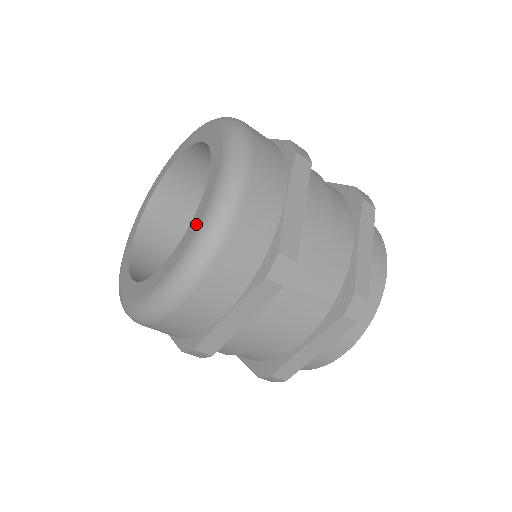
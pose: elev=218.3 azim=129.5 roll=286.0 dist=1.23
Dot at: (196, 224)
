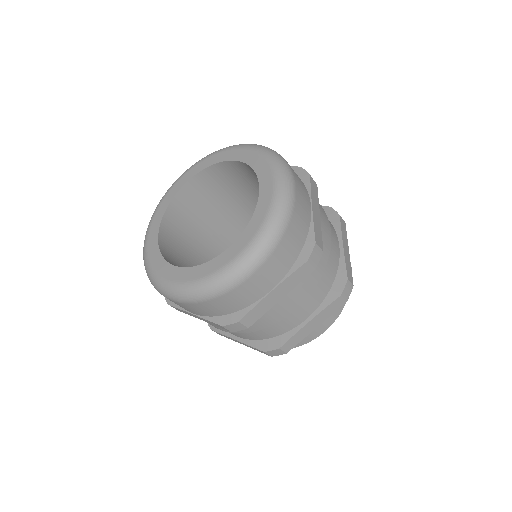
Dot at: (201, 274)
